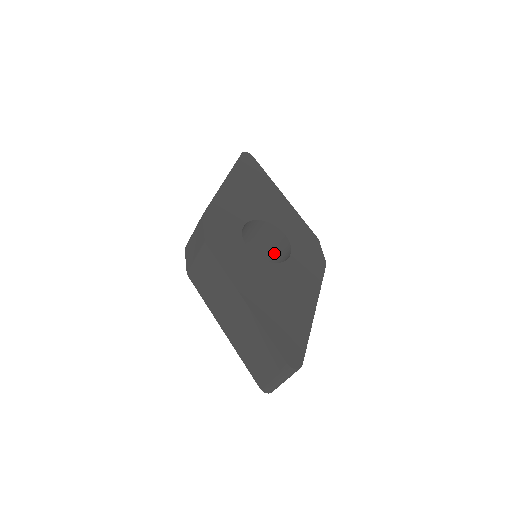
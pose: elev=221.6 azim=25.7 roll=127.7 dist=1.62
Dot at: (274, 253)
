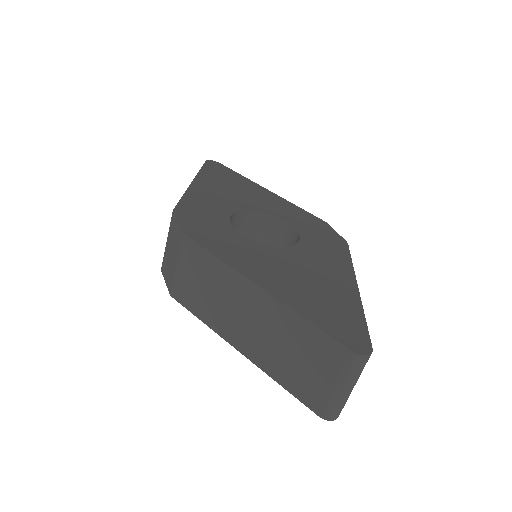
Dot at: occluded
